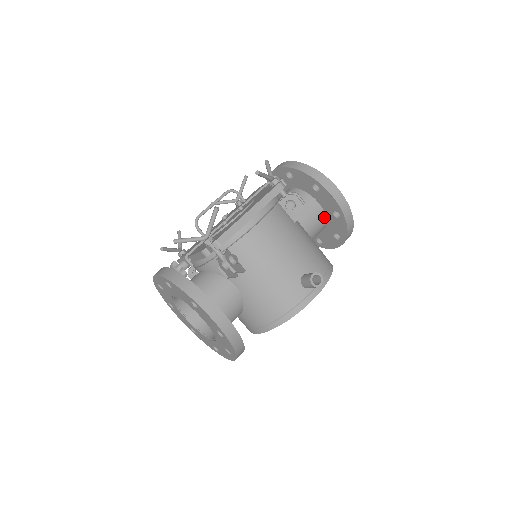
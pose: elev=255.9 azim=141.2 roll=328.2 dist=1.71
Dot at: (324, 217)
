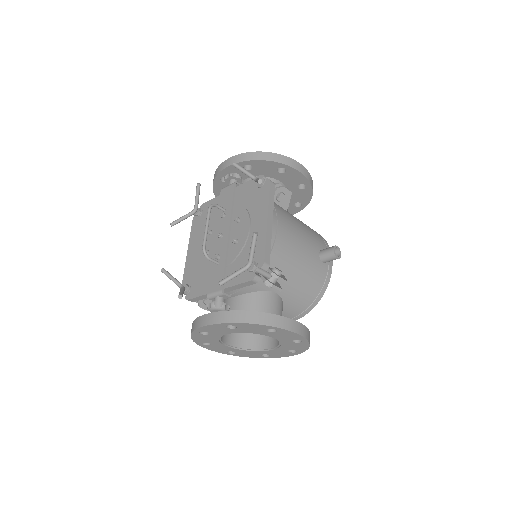
Dot at: occluded
